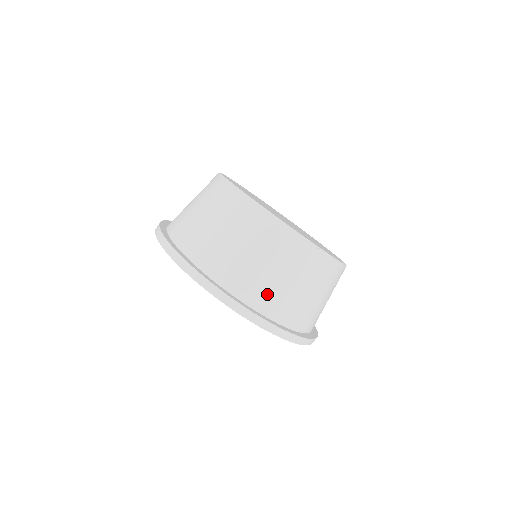
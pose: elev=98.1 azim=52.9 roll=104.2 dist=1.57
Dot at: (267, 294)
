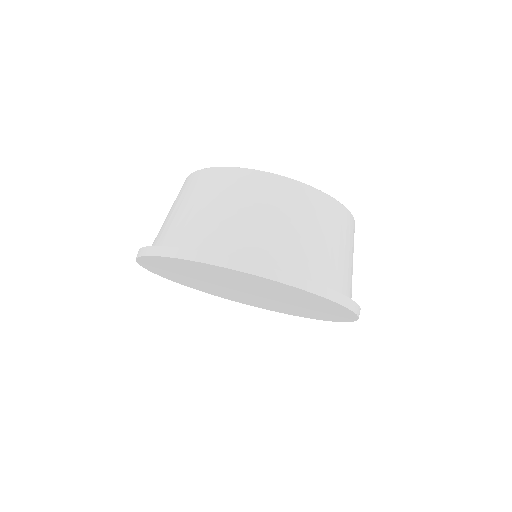
Dot at: (276, 248)
